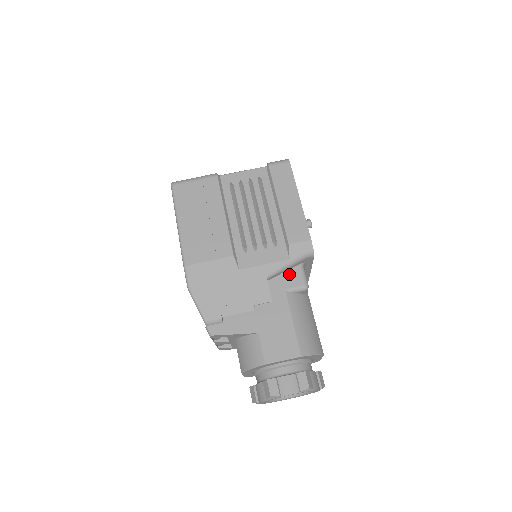
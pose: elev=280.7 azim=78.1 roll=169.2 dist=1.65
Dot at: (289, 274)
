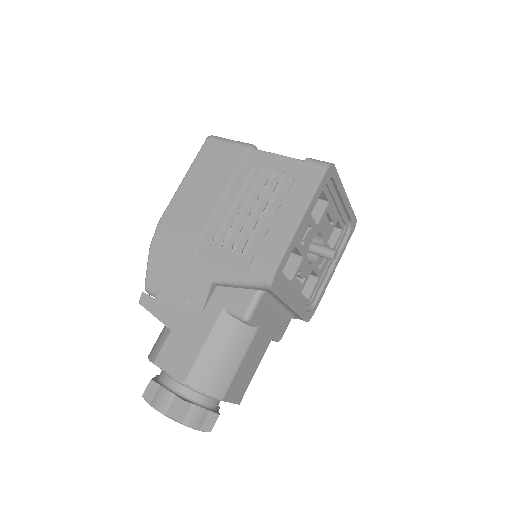
Dot at: (240, 293)
